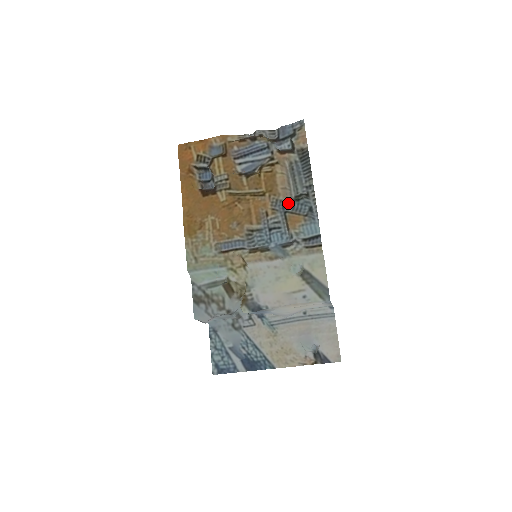
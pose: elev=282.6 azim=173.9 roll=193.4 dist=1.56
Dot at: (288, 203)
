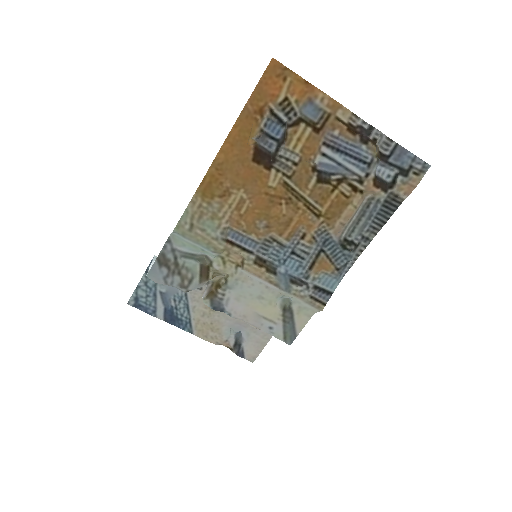
Dot at: (333, 242)
